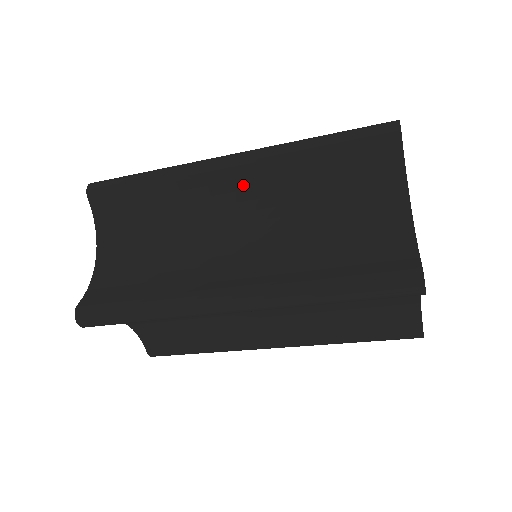
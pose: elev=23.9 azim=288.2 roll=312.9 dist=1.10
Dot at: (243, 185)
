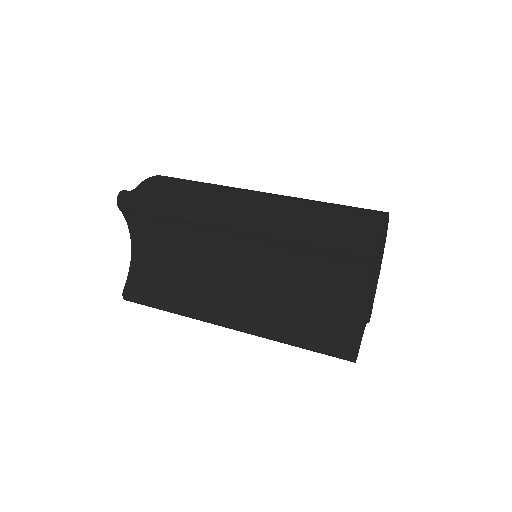
Dot at: (246, 241)
